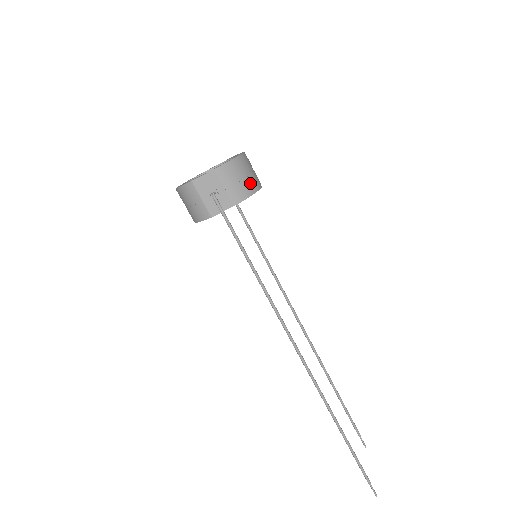
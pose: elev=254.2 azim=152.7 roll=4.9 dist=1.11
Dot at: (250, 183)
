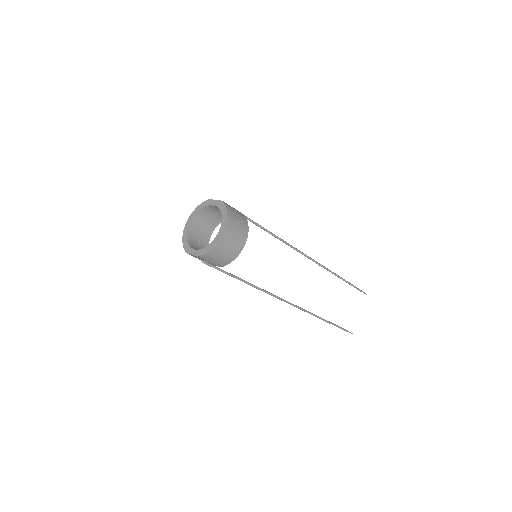
Dot at: (230, 255)
